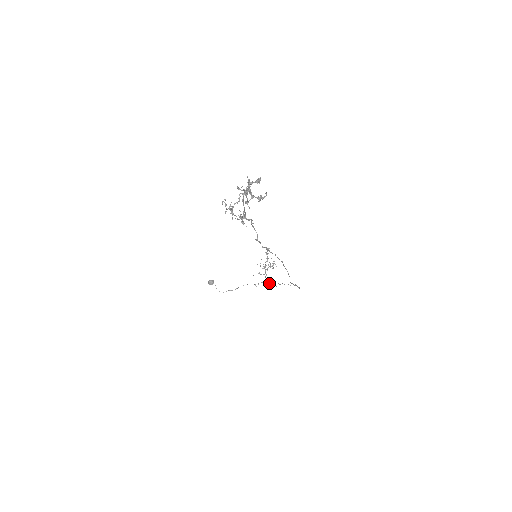
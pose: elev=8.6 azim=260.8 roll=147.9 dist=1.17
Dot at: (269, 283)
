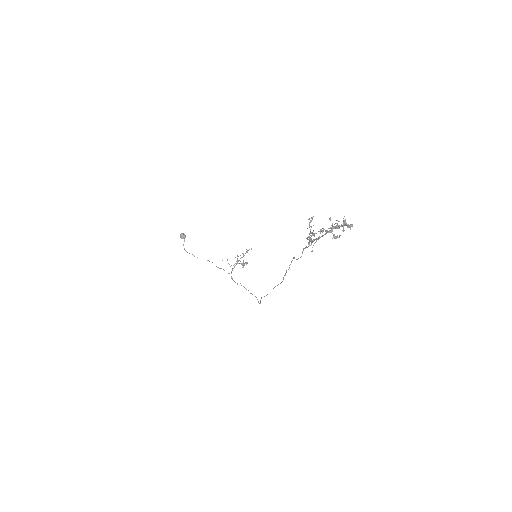
Dot at: occluded
